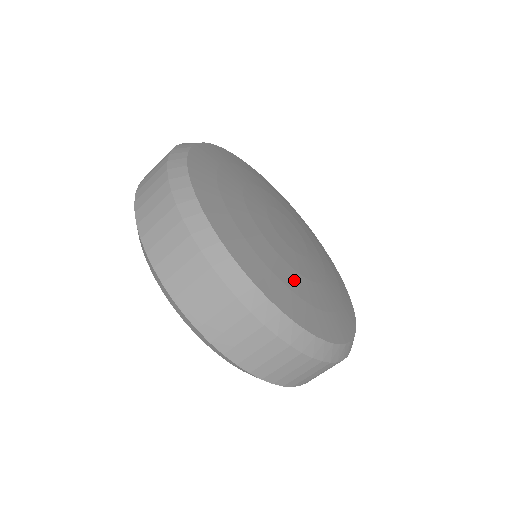
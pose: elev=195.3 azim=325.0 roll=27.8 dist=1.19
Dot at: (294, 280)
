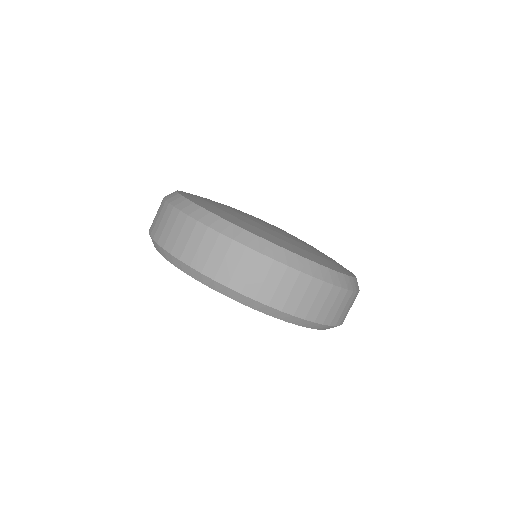
Dot at: (273, 233)
